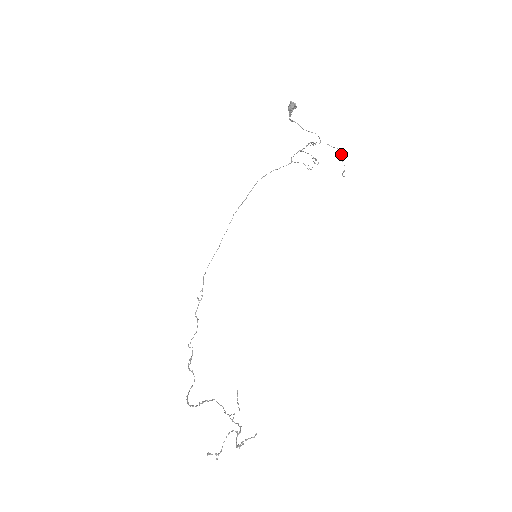
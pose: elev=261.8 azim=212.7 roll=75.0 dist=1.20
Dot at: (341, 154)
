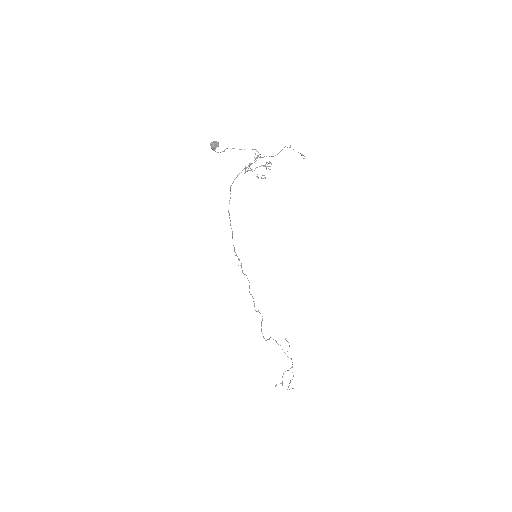
Dot at: (290, 145)
